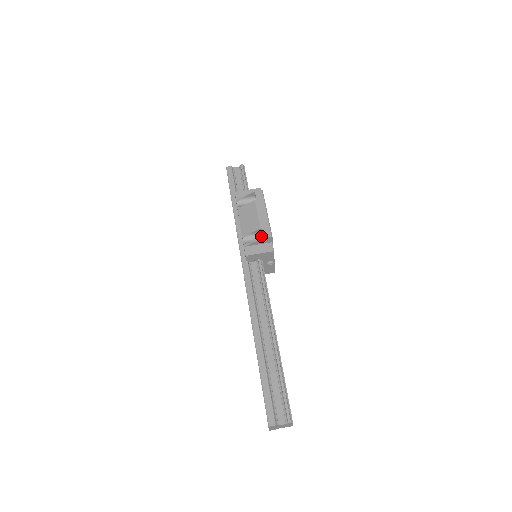
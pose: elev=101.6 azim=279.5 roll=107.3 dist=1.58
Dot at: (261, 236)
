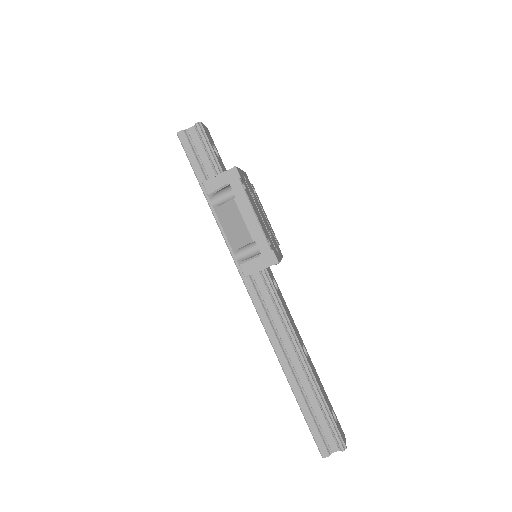
Dot at: (256, 244)
